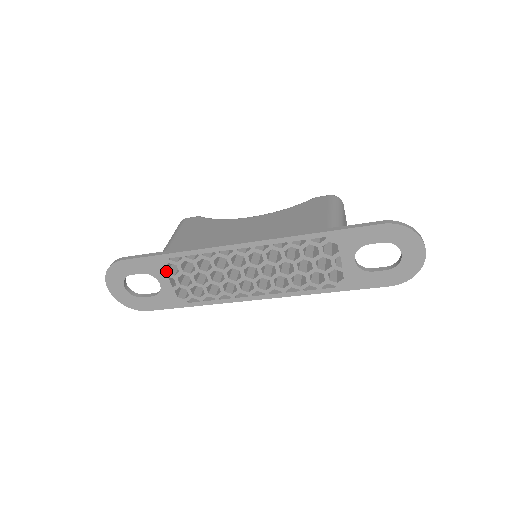
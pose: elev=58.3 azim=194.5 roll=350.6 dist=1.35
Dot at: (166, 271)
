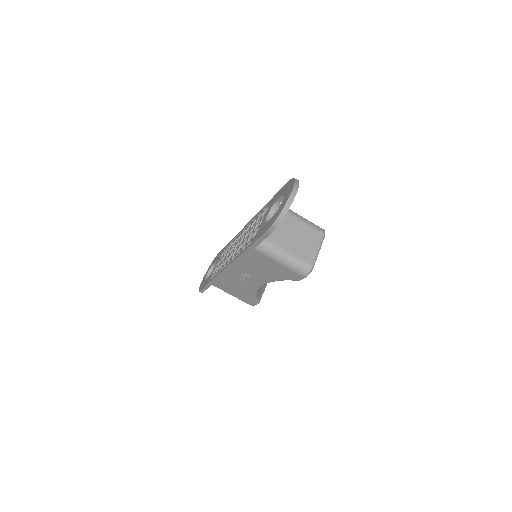
Dot at: occluded
